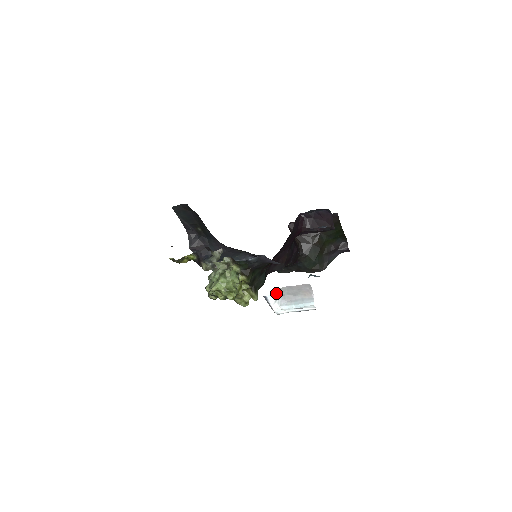
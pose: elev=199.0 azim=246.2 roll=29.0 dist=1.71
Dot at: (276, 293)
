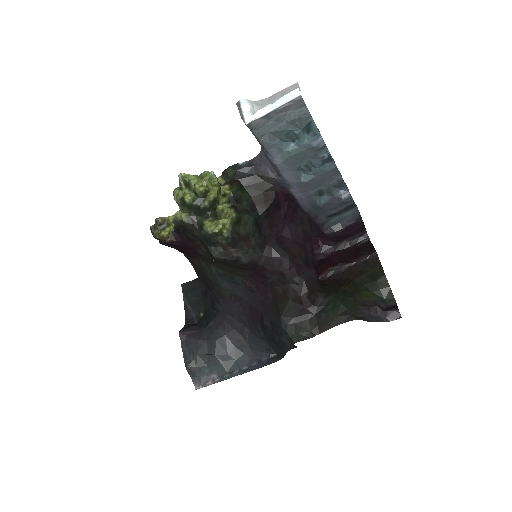
Dot at: (254, 104)
